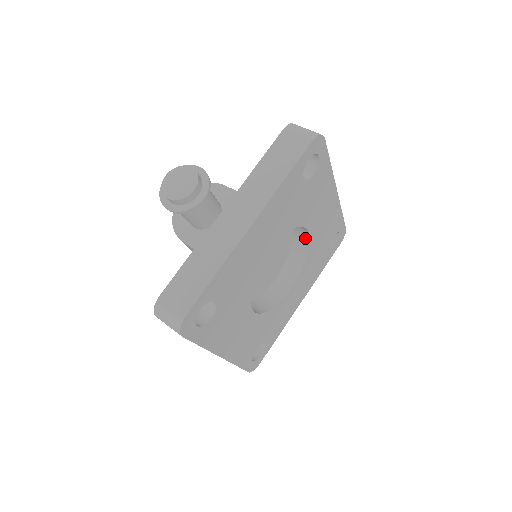
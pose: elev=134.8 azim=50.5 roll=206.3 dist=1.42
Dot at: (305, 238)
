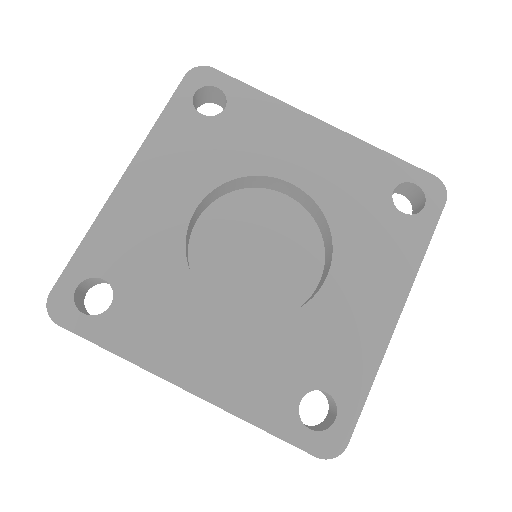
Dot at: (308, 200)
